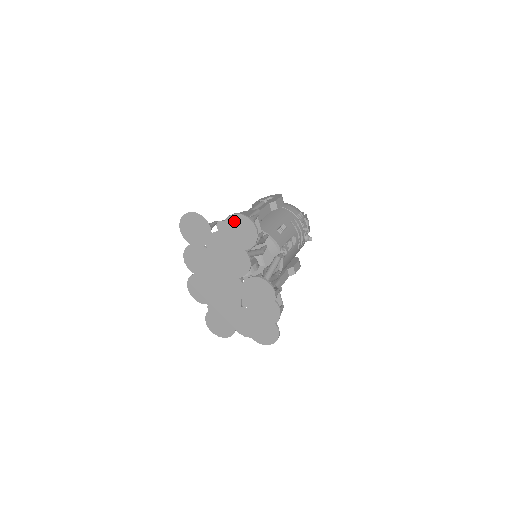
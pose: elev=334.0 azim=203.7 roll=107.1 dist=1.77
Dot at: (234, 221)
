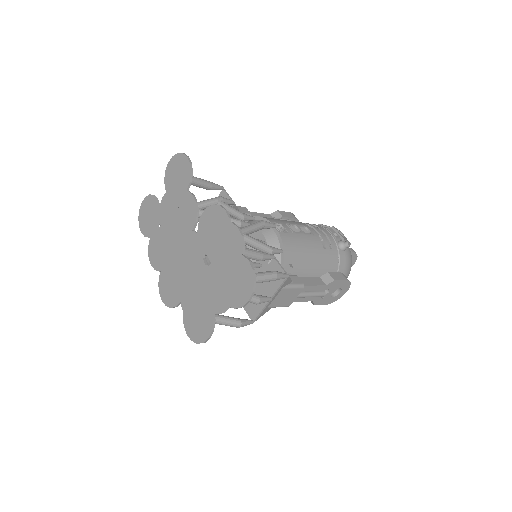
Dot at: (170, 170)
